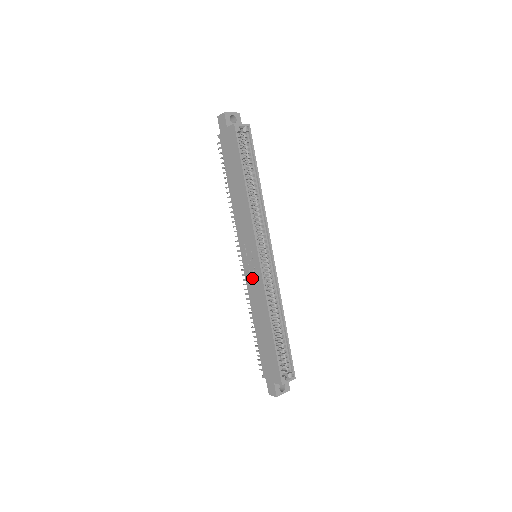
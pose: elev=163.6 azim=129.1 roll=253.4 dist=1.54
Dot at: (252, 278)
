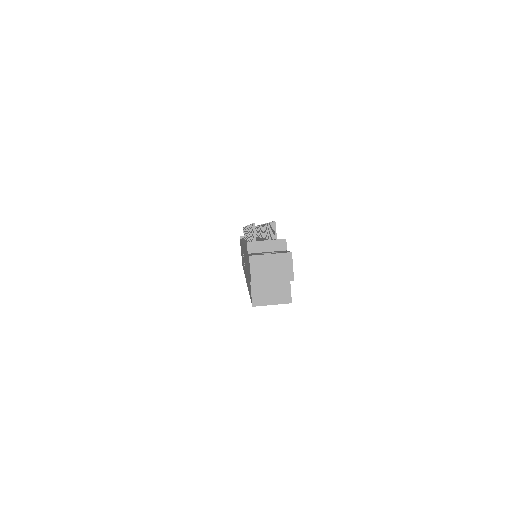
Dot at: occluded
